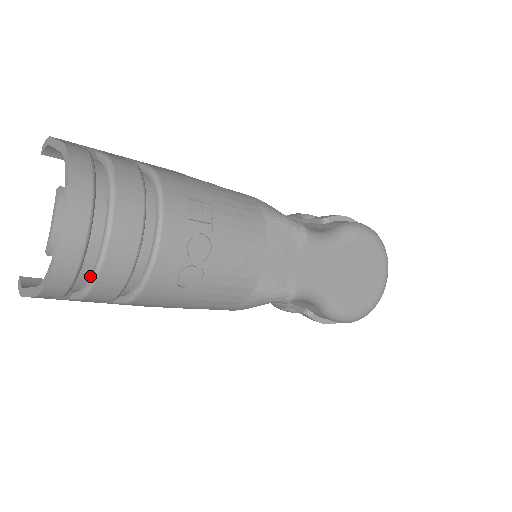
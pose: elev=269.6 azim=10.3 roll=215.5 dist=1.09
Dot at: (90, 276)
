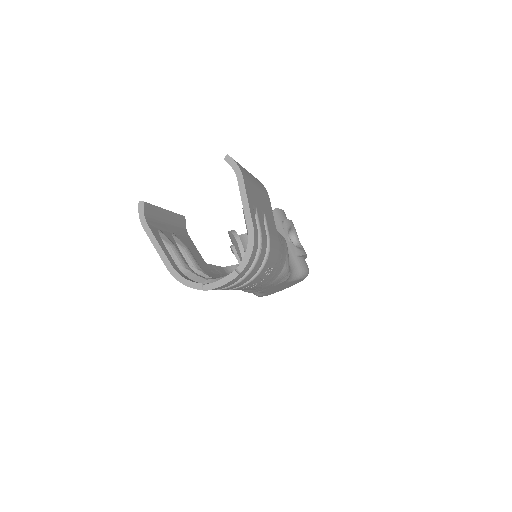
Dot at: occluded
